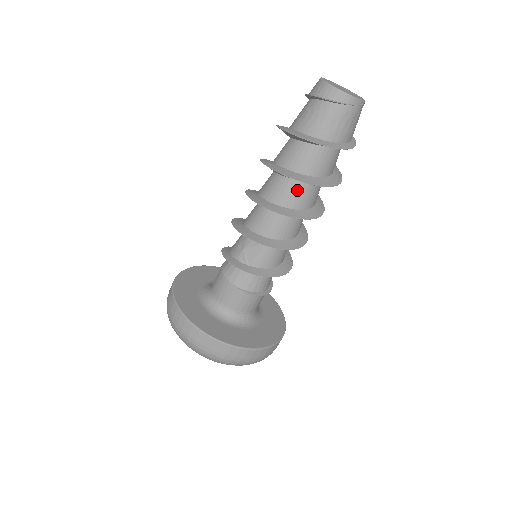
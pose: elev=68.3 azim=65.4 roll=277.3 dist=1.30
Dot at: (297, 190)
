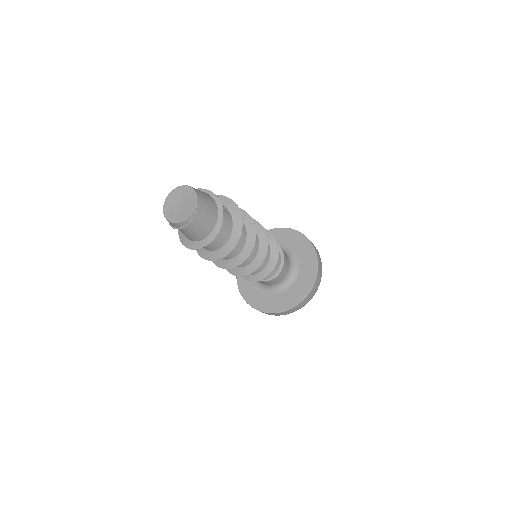
Dot at: occluded
